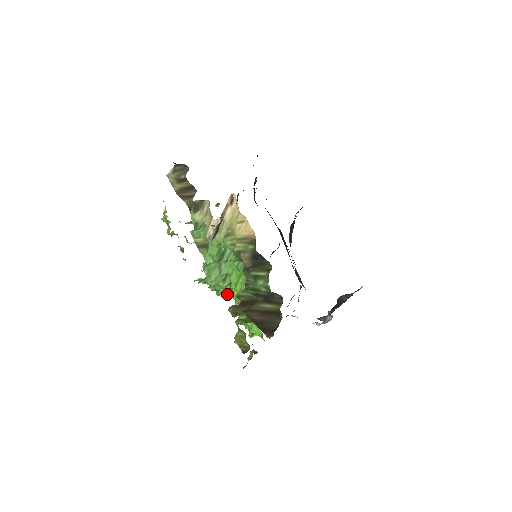
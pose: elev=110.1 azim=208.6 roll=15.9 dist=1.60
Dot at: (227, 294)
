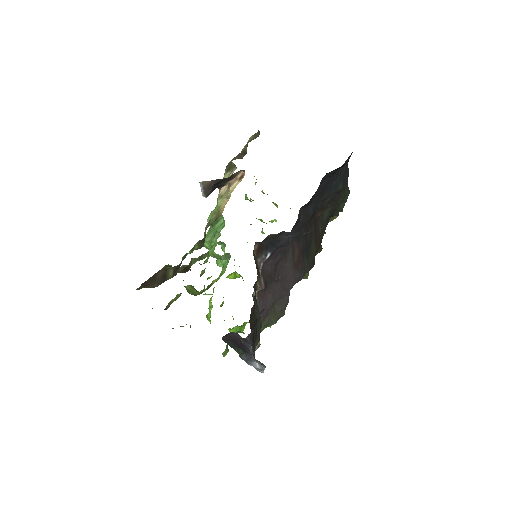
Dot at: occluded
